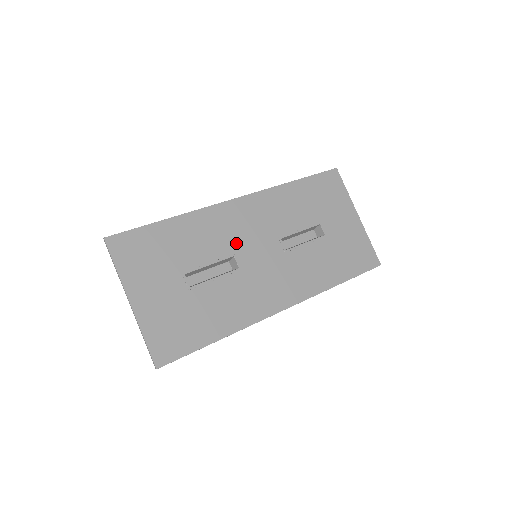
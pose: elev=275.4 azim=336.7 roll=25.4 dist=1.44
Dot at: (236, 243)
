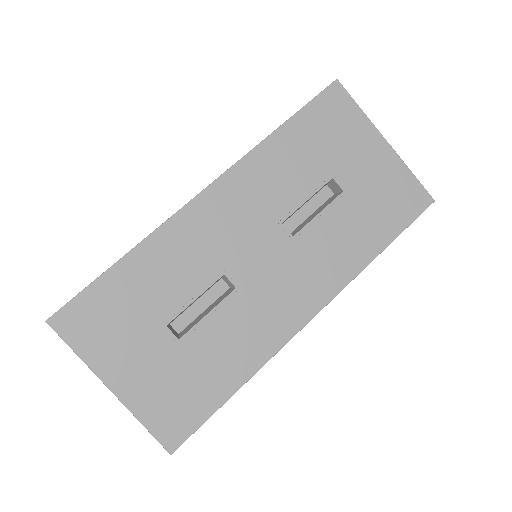
Dot at: (222, 255)
